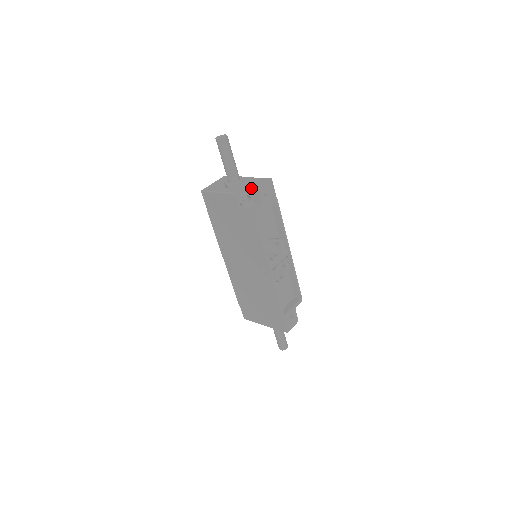
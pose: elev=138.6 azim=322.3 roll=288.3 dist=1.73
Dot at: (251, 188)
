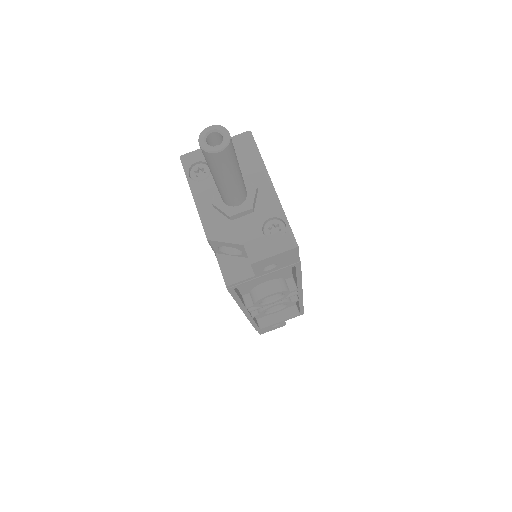
Dot at: (244, 248)
